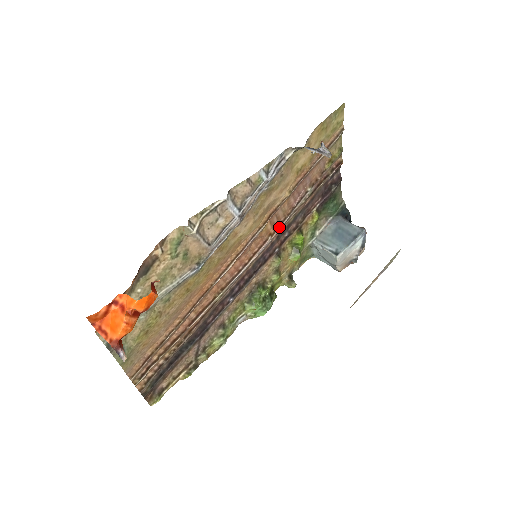
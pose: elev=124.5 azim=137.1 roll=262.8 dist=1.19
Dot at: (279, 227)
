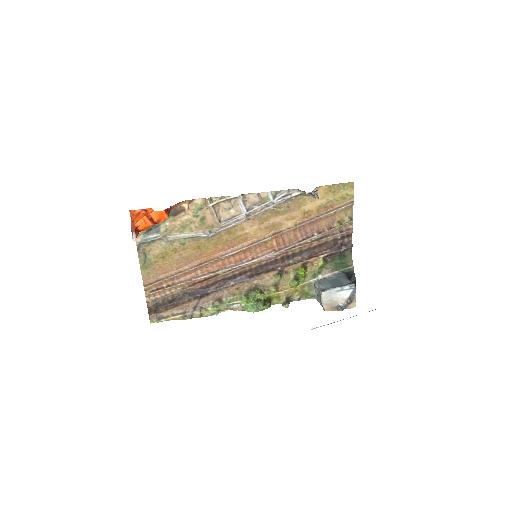
Dot at: (283, 249)
